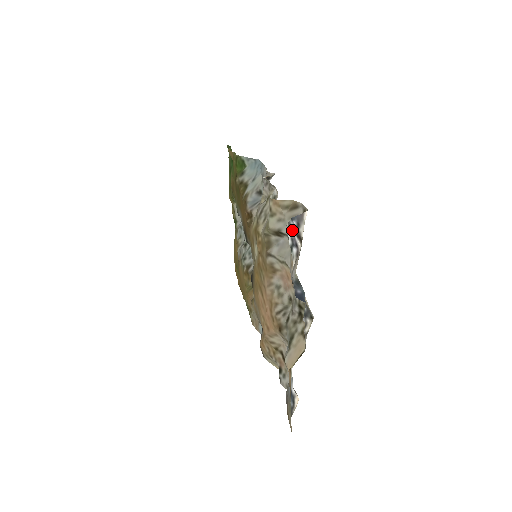
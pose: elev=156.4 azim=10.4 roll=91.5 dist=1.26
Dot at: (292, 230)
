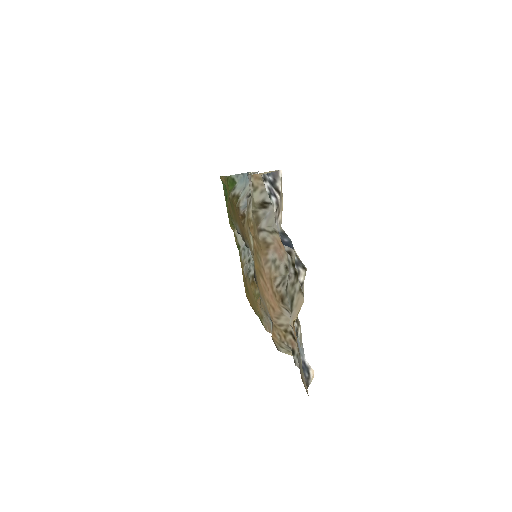
Dot at: (268, 182)
